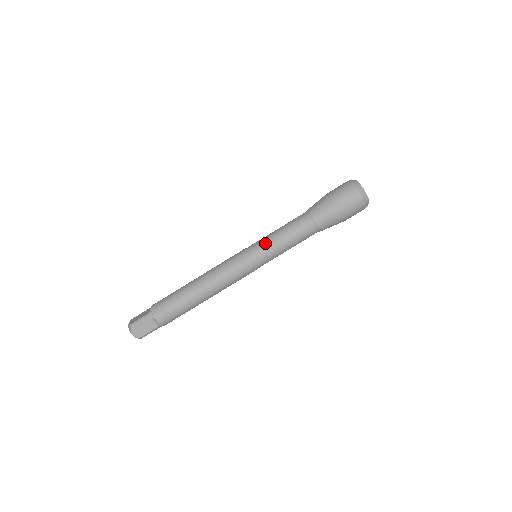
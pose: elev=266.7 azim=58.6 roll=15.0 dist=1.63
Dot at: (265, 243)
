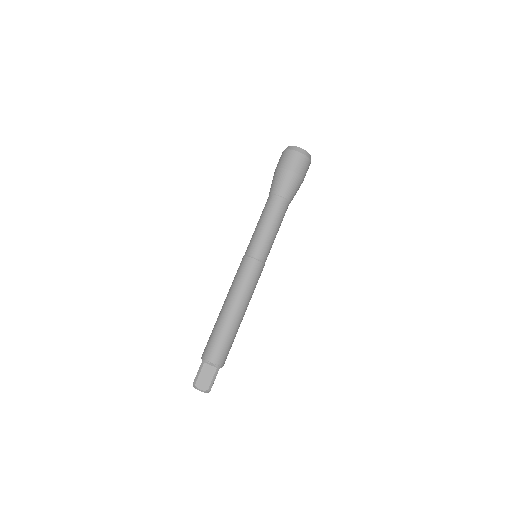
Dot at: (253, 239)
